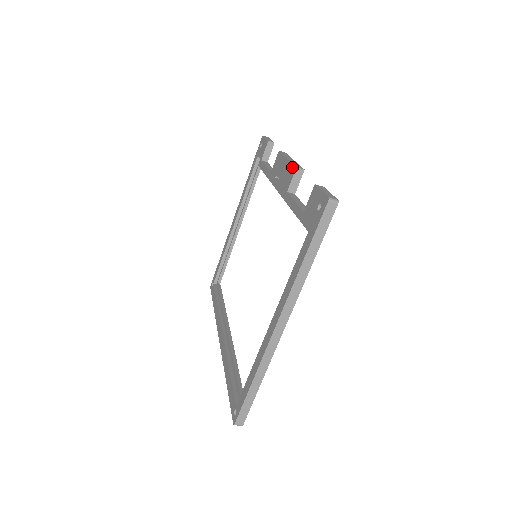
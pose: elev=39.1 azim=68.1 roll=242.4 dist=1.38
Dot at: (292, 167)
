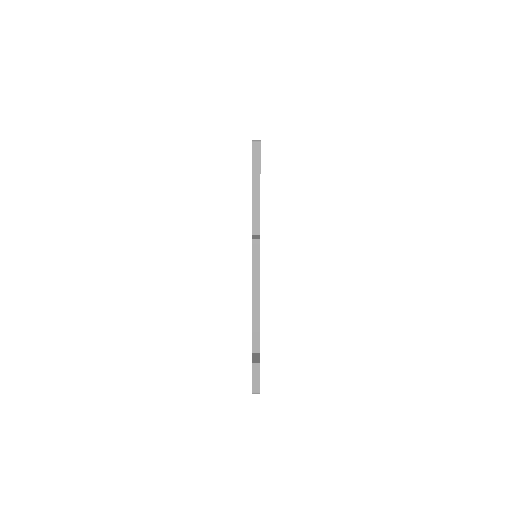
Dot at: occluded
